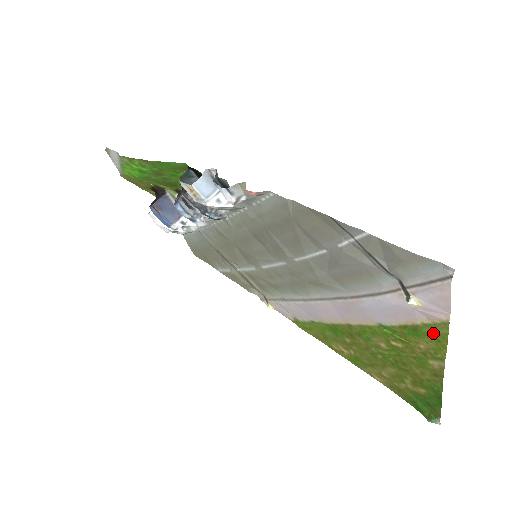
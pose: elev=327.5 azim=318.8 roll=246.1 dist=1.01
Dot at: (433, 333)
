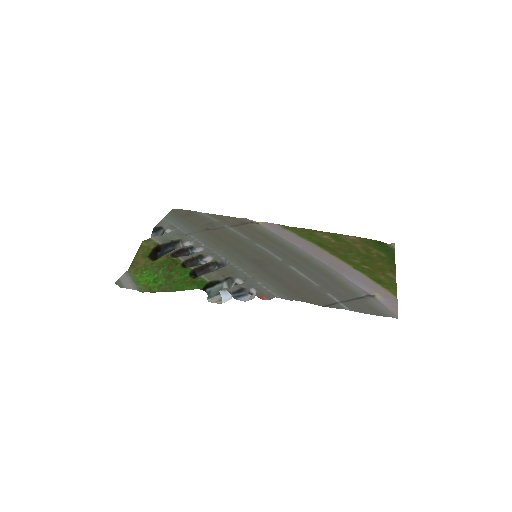
Dot at: (388, 286)
